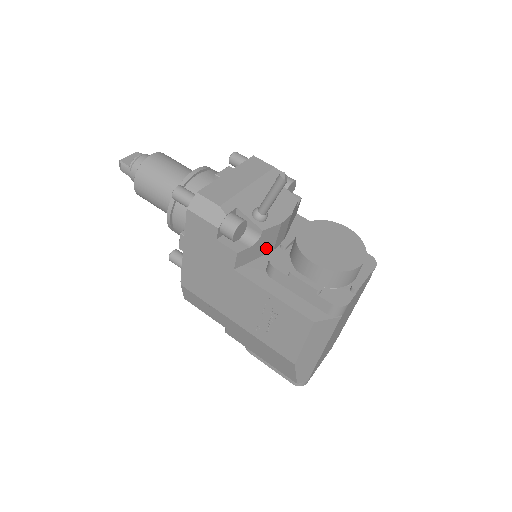
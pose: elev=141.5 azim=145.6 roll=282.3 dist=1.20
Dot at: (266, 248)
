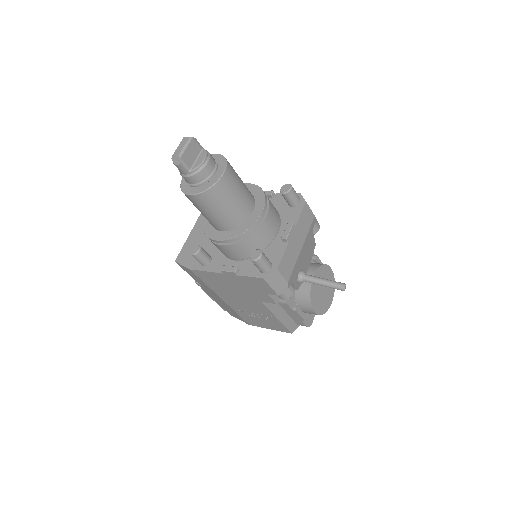
Dot at: occluded
